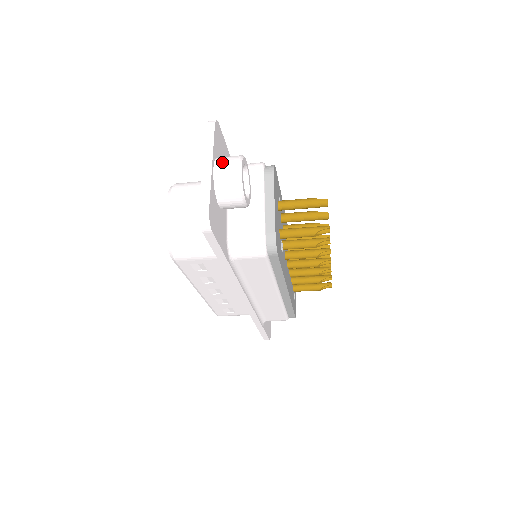
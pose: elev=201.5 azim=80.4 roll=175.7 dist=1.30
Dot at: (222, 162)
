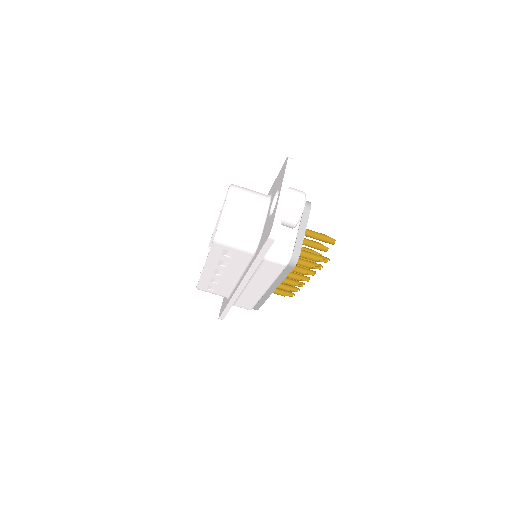
Dot at: (293, 193)
